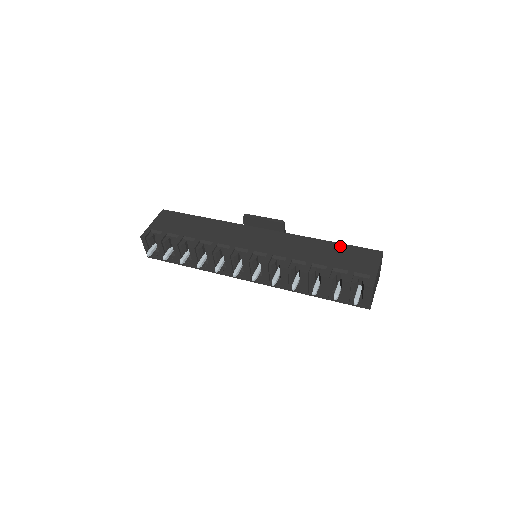
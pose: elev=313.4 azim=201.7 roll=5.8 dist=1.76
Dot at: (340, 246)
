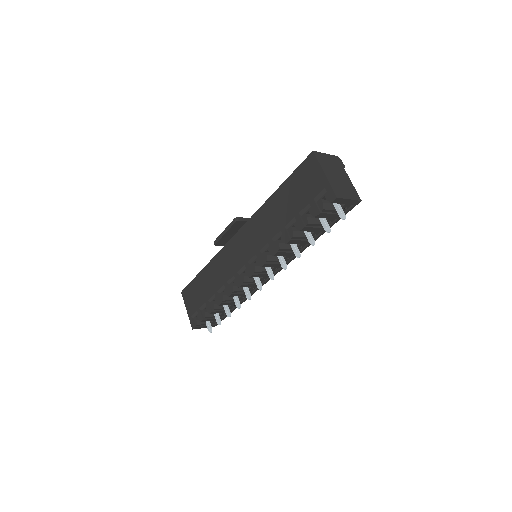
Dot at: (285, 186)
